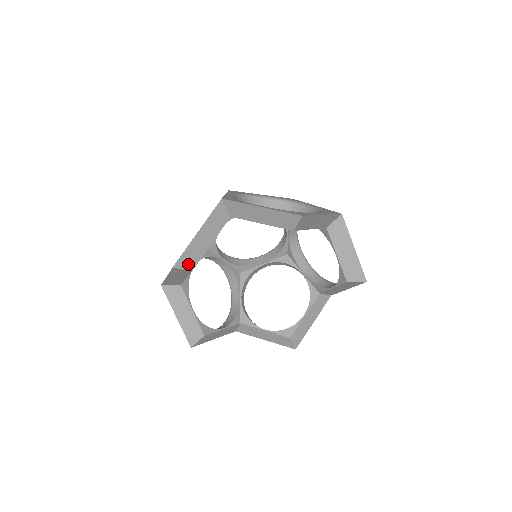
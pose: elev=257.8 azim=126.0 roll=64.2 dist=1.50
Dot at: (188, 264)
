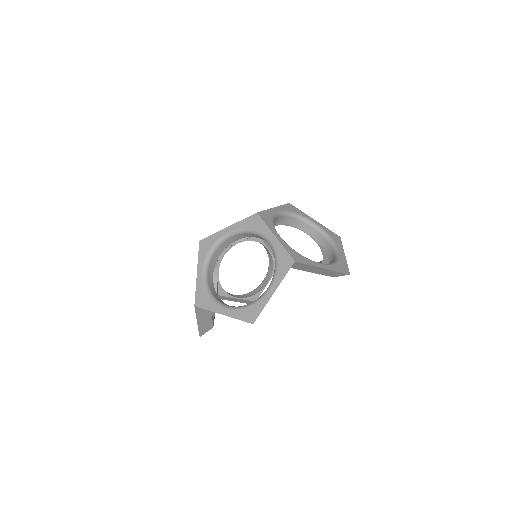
Dot at: (207, 329)
